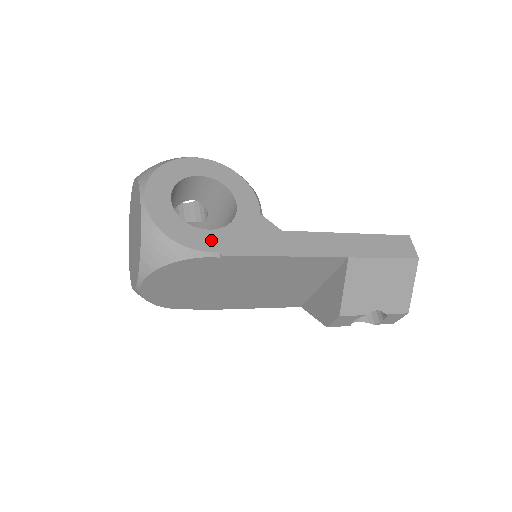
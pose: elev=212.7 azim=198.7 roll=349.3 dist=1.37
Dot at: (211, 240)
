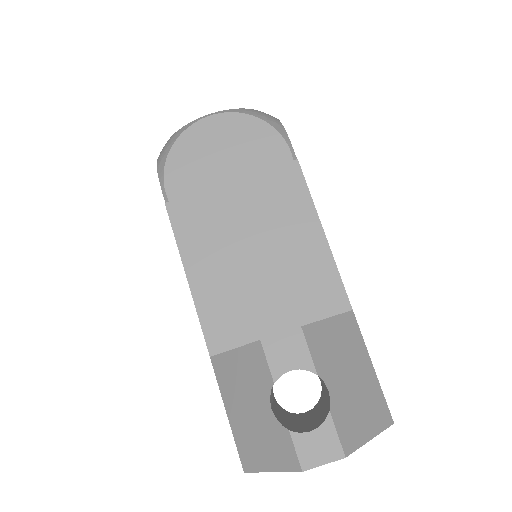
Dot at: occluded
